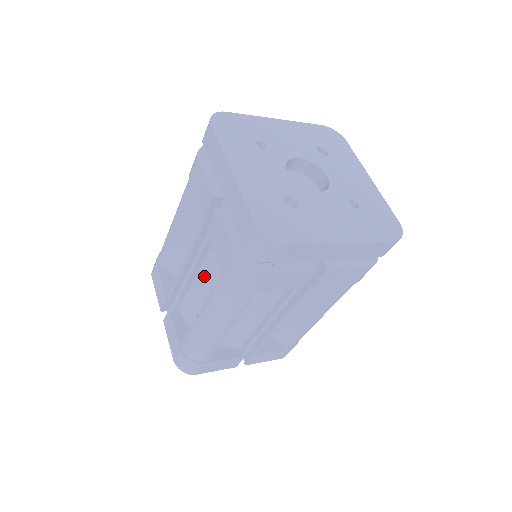
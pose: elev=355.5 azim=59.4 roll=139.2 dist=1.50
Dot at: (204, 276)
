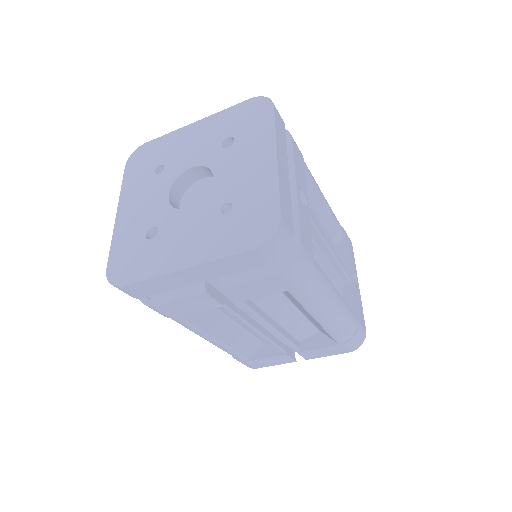
Dot at: occluded
